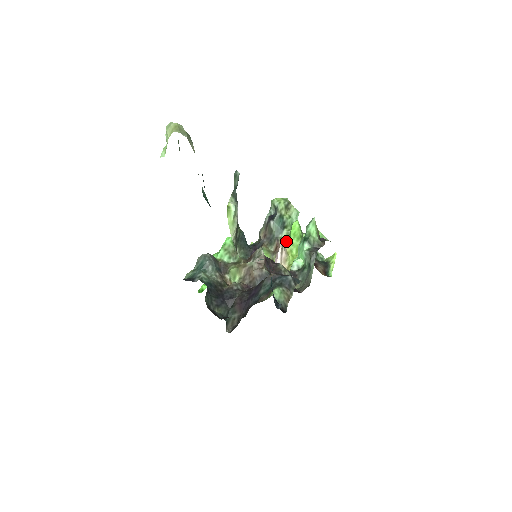
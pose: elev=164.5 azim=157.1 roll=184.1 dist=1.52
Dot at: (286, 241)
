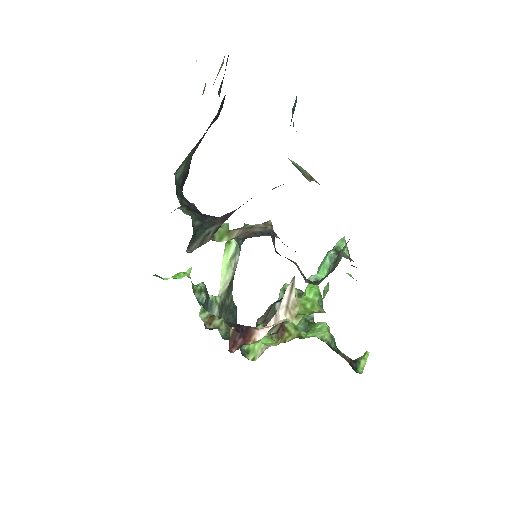
Dot at: occluded
